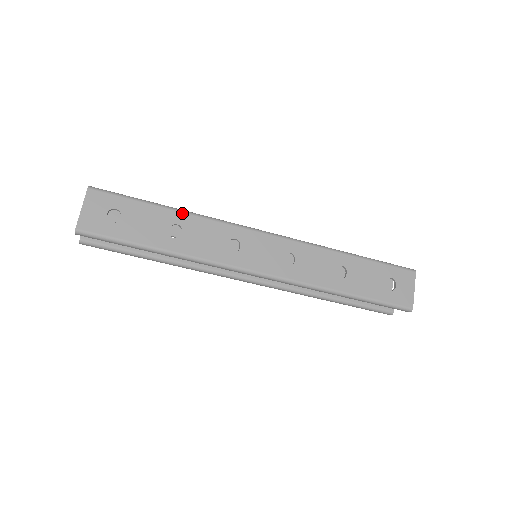
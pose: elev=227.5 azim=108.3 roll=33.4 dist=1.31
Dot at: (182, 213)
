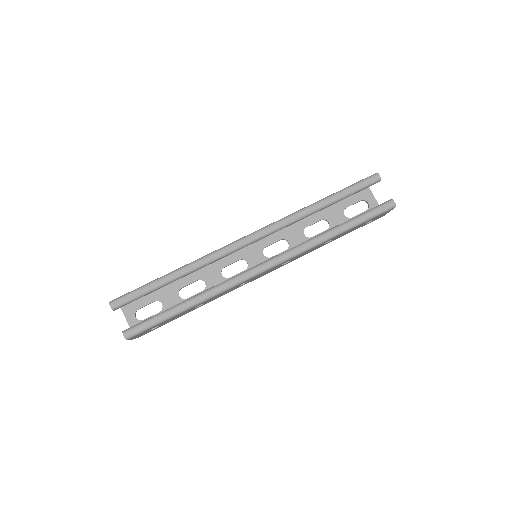
Dot at: occluded
